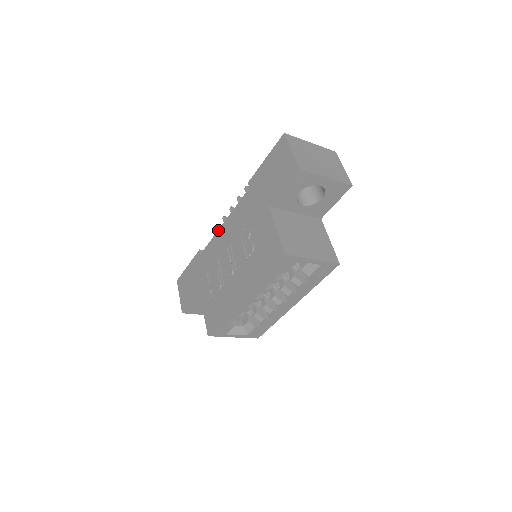
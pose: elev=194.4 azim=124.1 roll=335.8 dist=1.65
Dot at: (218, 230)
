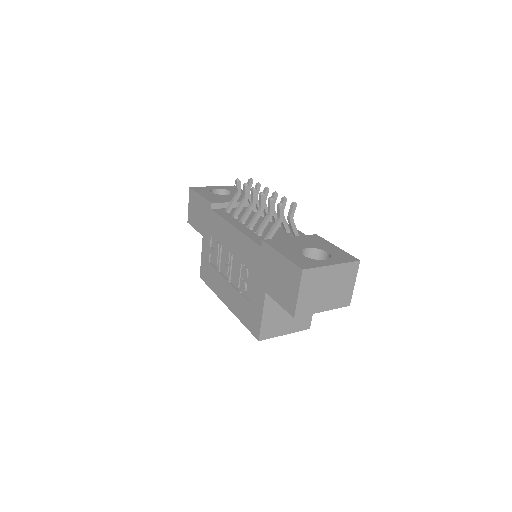
Dot at: (229, 223)
